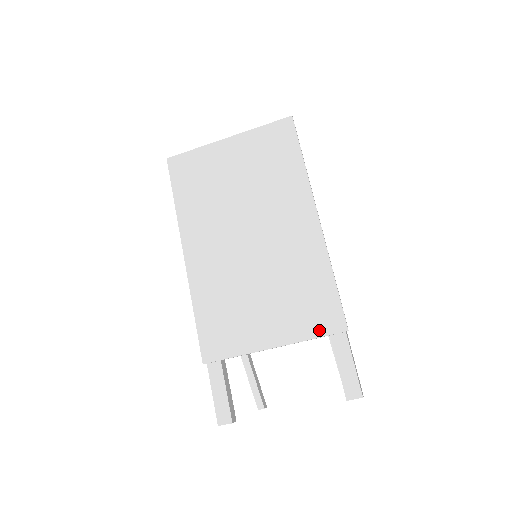
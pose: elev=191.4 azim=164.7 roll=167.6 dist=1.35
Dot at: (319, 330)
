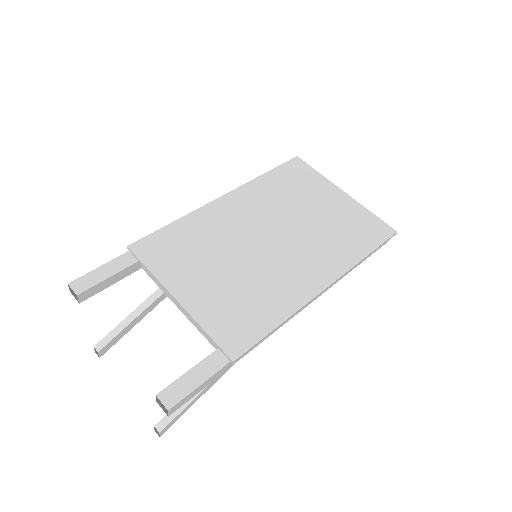
Dot at: (218, 334)
